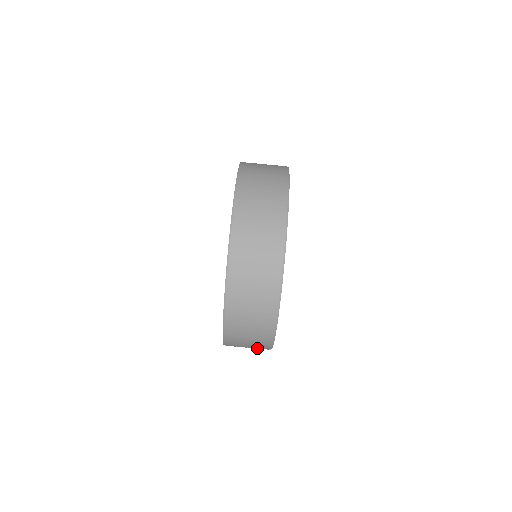
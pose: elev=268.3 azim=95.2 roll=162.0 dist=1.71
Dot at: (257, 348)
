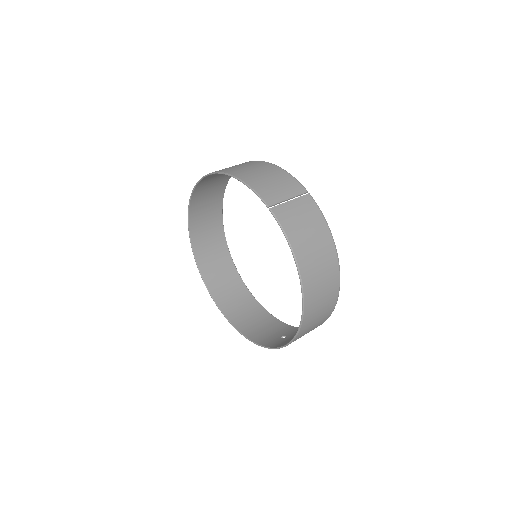
Dot at: (298, 199)
